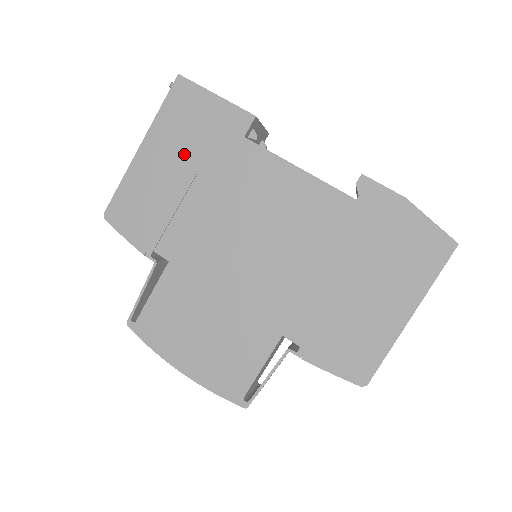
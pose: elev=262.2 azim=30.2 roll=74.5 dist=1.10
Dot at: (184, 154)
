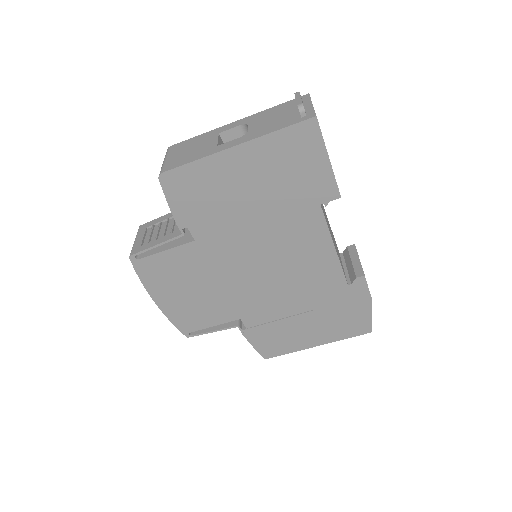
Dot at: (267, 182)
